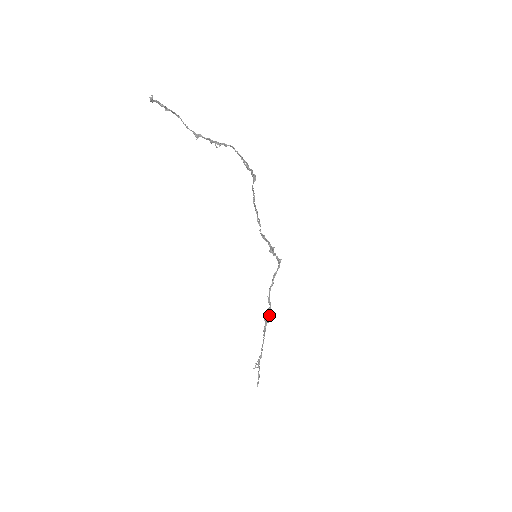
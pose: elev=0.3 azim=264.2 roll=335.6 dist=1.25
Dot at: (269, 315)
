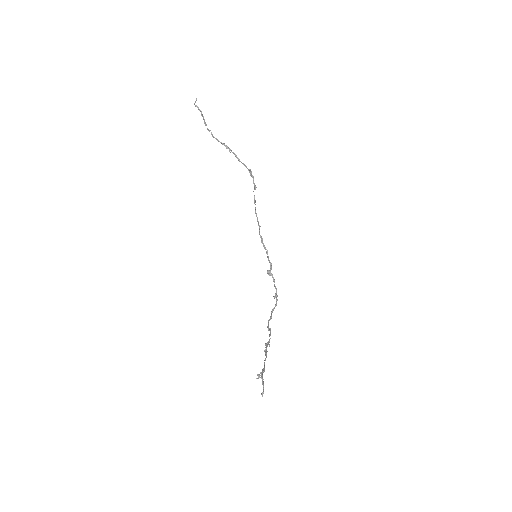
Dot at: (270, 338)
